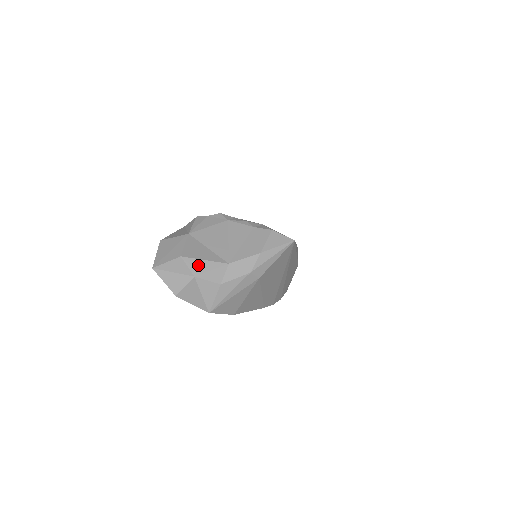
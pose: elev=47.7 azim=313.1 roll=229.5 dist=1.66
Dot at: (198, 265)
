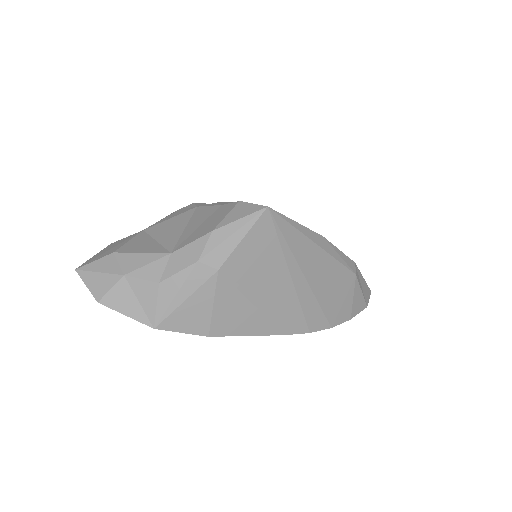
Dot at: (132, 260)
